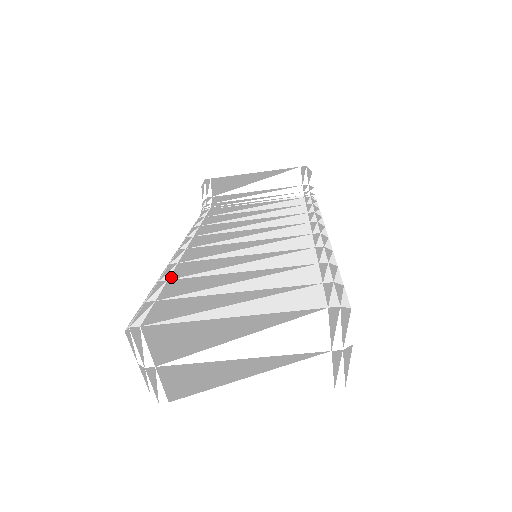
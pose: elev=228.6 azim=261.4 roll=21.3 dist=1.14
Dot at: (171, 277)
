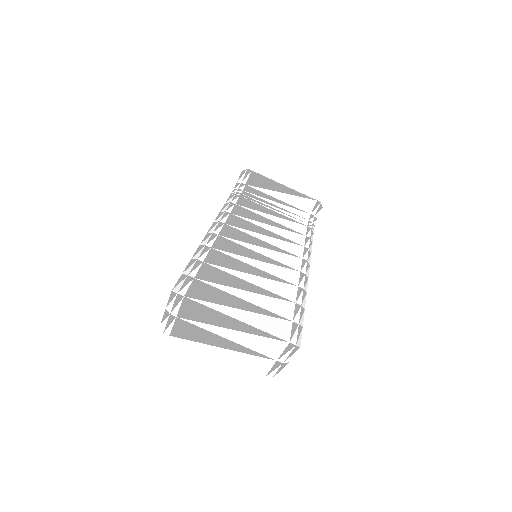
Dot at: (206, 260)
